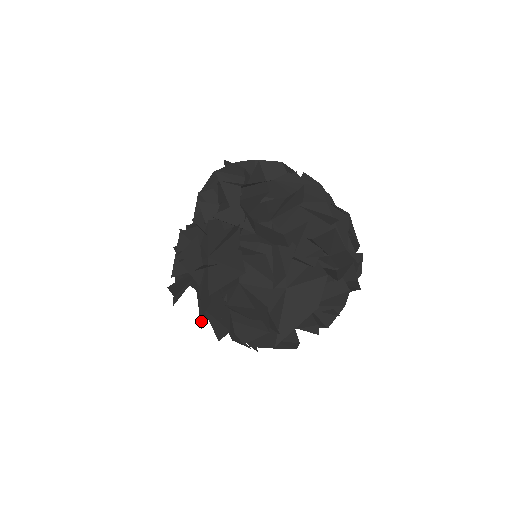
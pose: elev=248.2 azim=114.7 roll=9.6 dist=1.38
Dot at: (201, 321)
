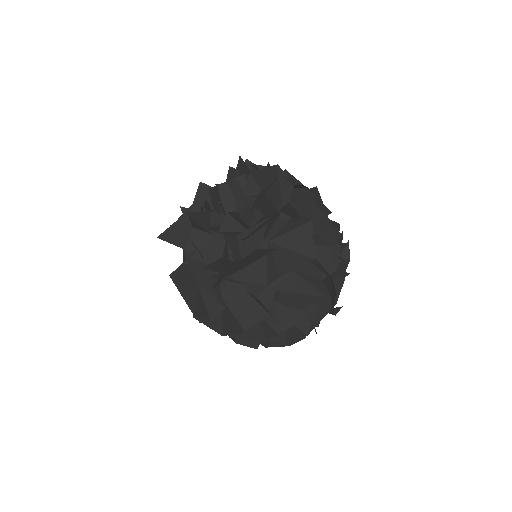
Dot at: (210, 313)
